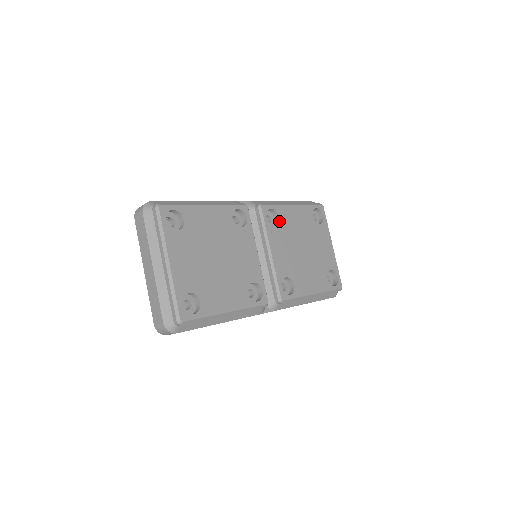
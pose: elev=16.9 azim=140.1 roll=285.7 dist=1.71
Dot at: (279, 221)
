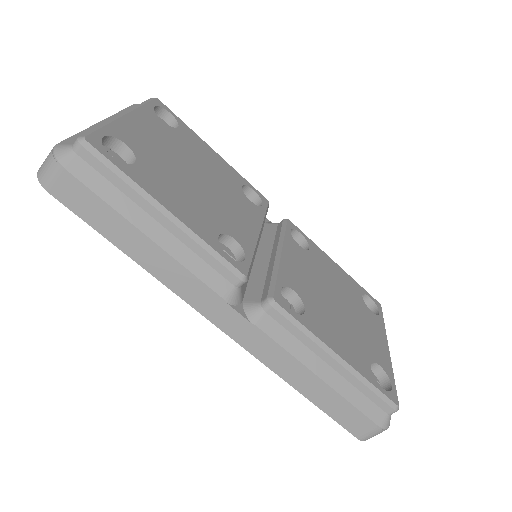
Dot at: (308, 250)
